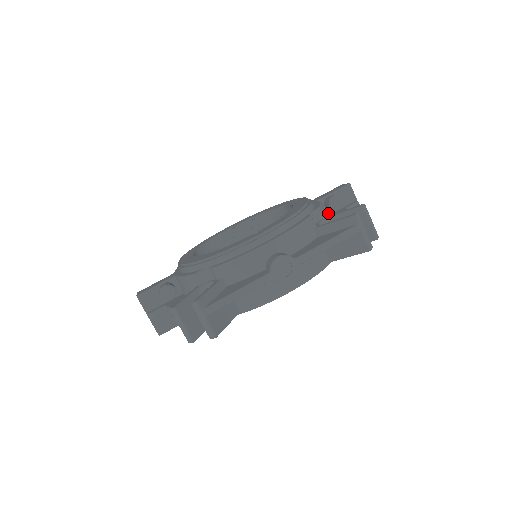
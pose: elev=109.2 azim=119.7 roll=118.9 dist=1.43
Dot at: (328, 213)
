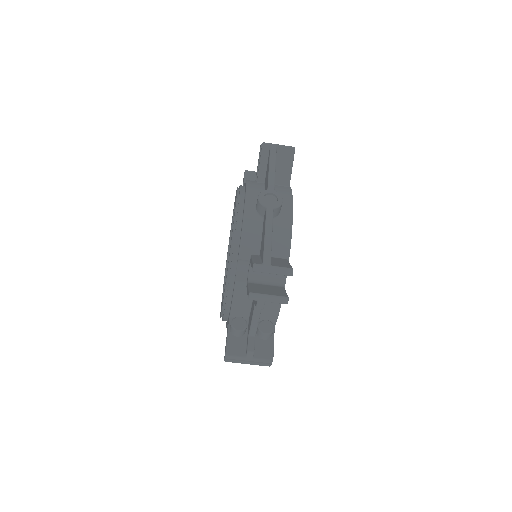
Dot at: occluded
